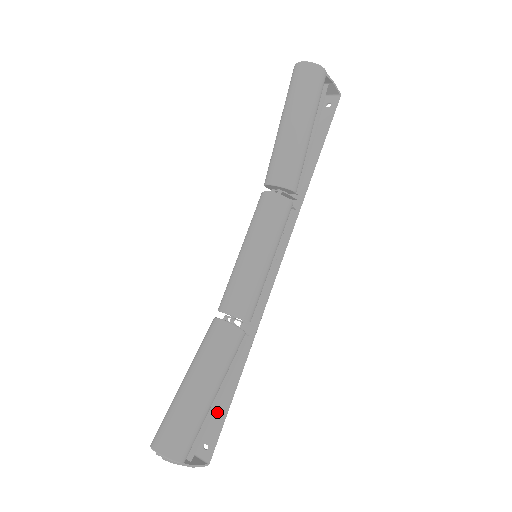
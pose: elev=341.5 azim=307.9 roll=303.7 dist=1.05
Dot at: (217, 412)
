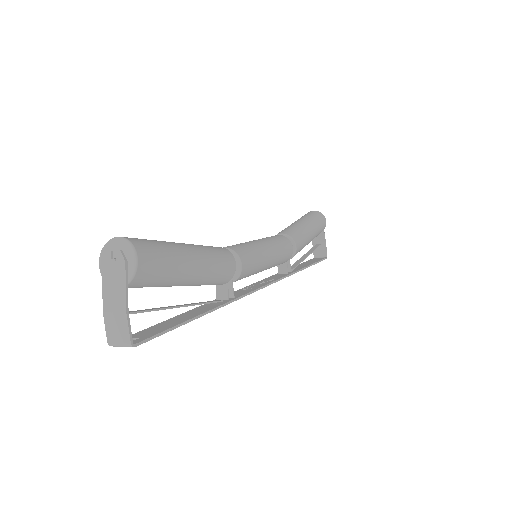
Dot at: (166, 324)
